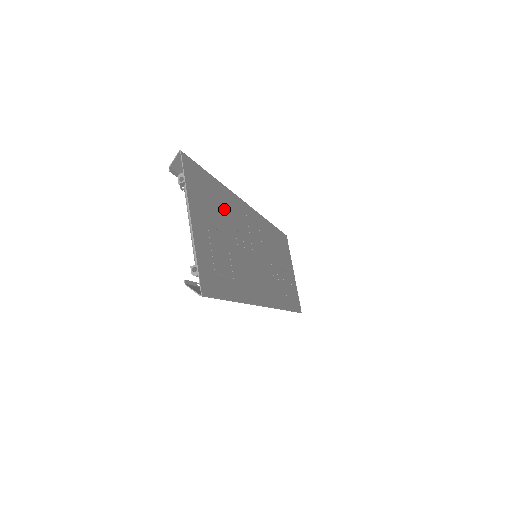
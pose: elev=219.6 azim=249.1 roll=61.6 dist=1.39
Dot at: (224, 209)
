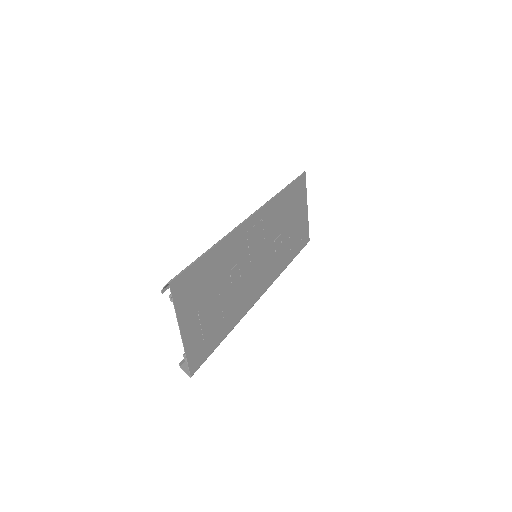
Dot at: (218, 268)
